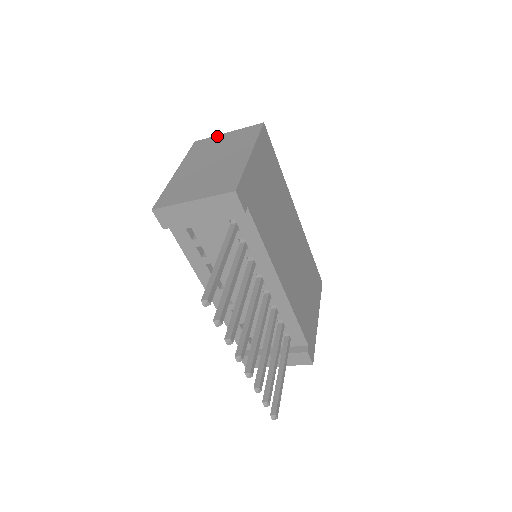
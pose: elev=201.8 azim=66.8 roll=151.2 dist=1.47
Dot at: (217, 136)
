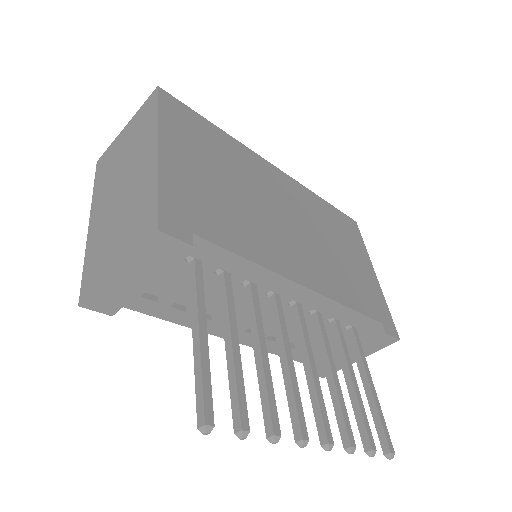
Dot at: (115, 140)
